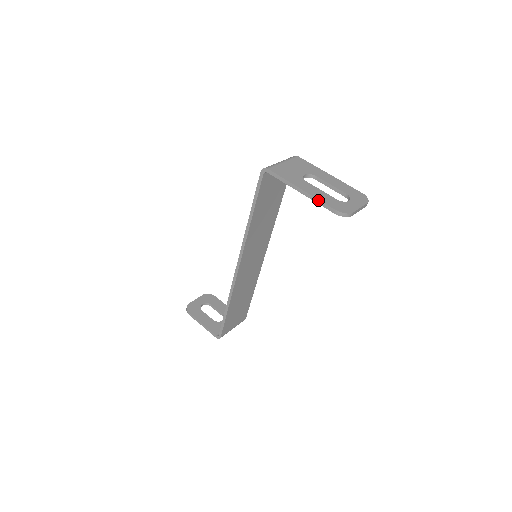
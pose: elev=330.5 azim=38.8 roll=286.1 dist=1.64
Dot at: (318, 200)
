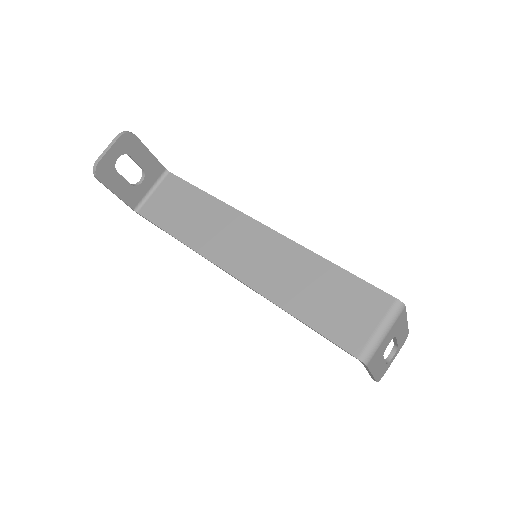
Dot at: (374, 379)
